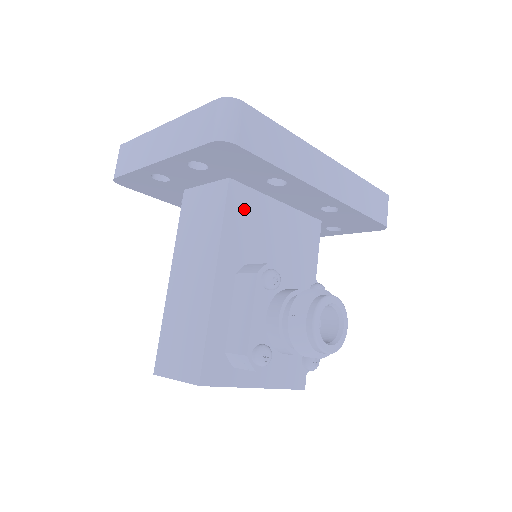
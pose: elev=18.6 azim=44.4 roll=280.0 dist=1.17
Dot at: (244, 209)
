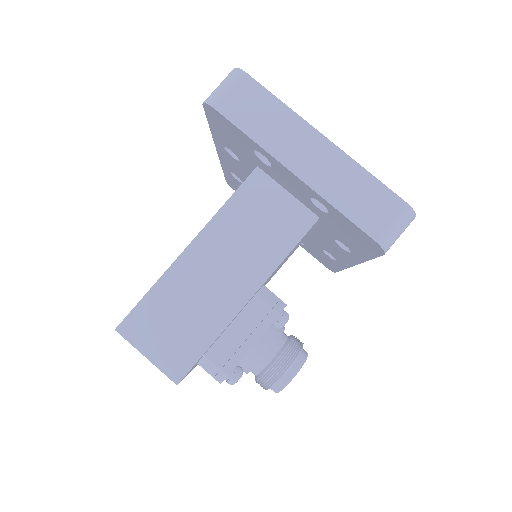
Dot at: (300, 241)
